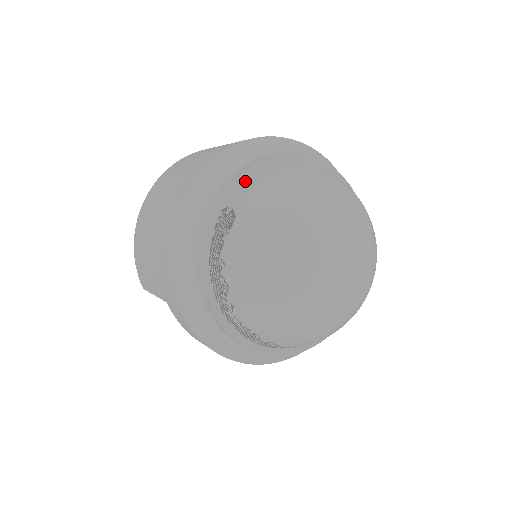
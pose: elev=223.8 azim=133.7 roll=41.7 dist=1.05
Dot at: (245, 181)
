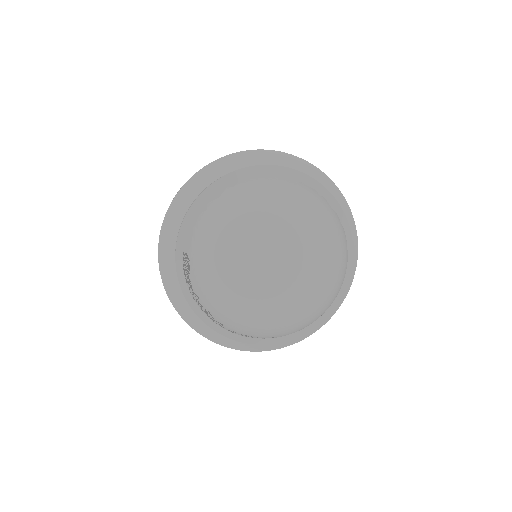
Dot at: (191, 222)
